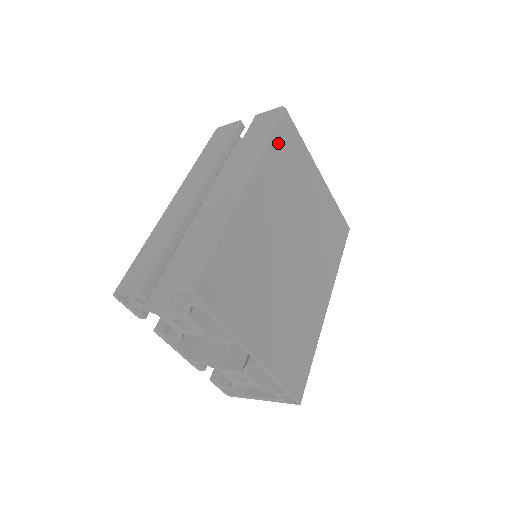
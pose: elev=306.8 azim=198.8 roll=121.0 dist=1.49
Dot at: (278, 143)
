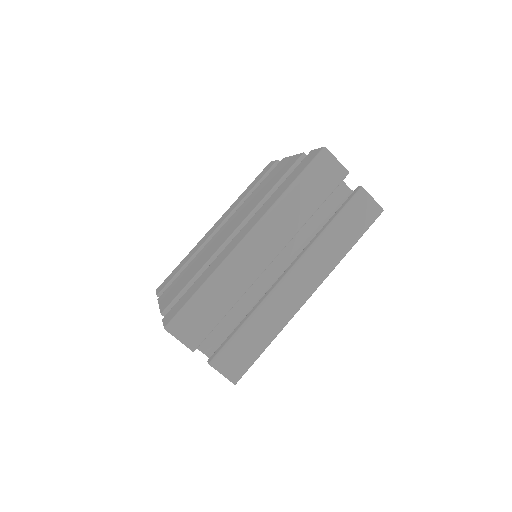
Dot at: occluded
